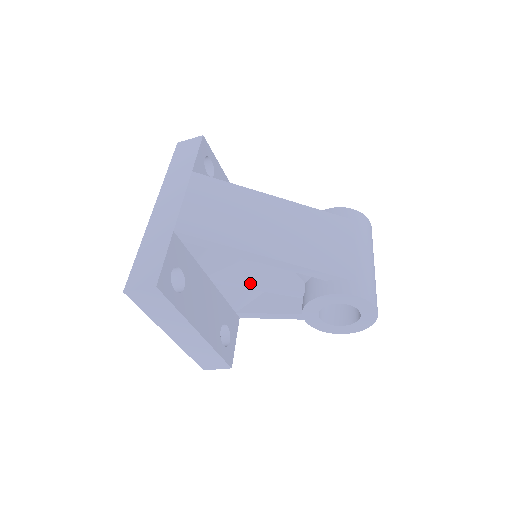
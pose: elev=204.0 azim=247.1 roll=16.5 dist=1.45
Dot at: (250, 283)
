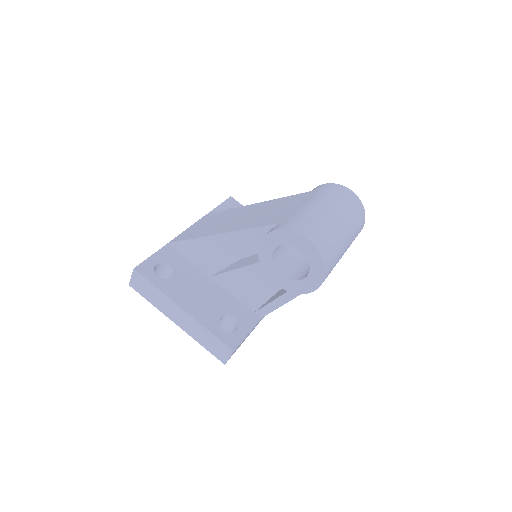
Dot at: (234, 270)
